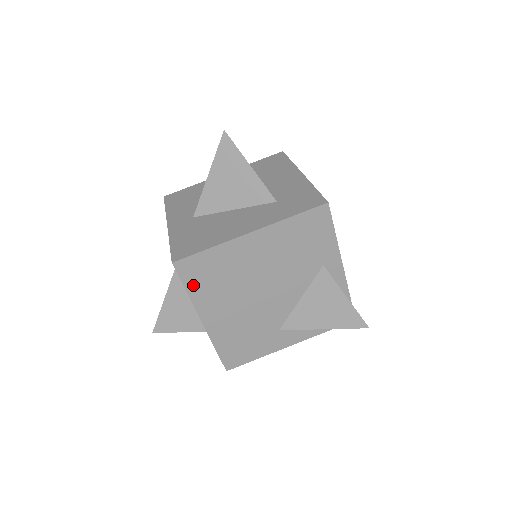
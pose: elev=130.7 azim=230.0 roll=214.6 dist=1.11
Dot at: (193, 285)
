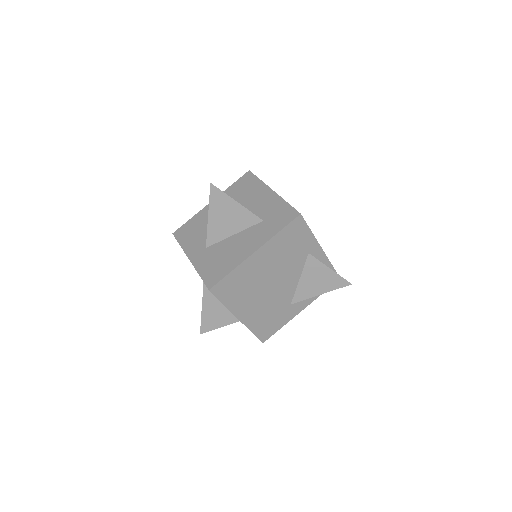
Dot at: (226, 298)
